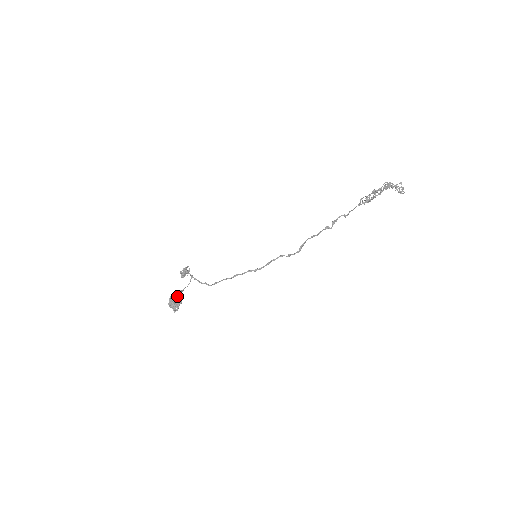
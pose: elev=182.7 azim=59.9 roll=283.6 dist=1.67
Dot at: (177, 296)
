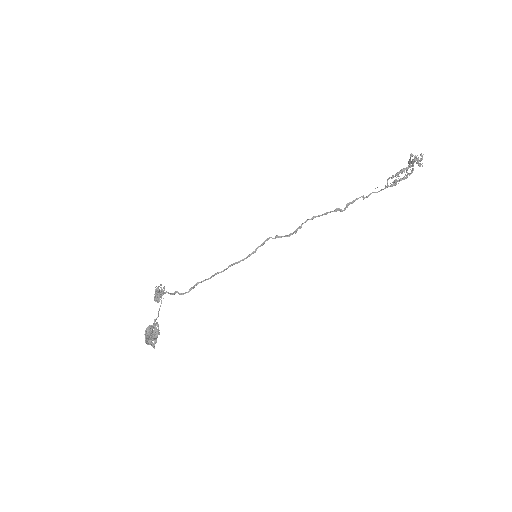
Dot at: (153, 326)
